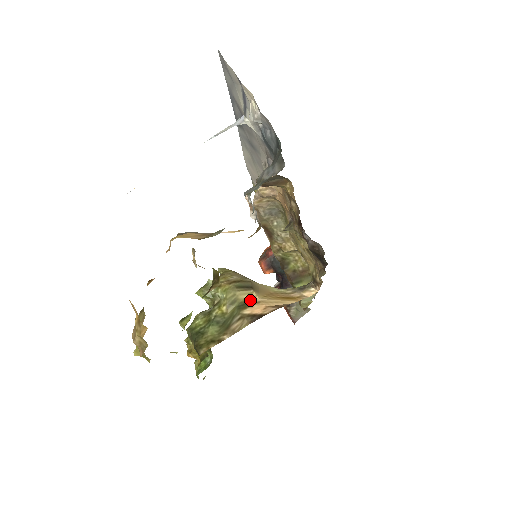
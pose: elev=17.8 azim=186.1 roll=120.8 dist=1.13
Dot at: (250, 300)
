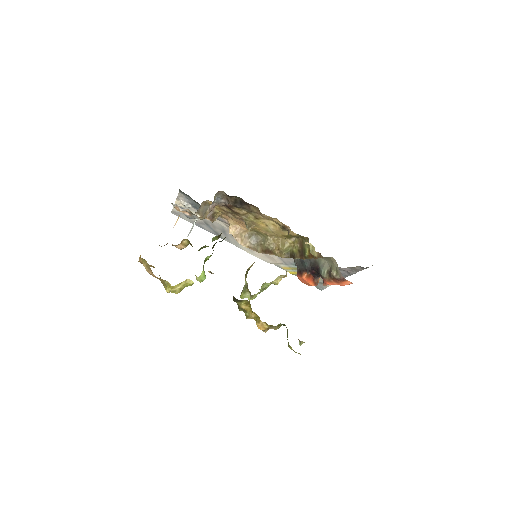
Dot at: occluded
